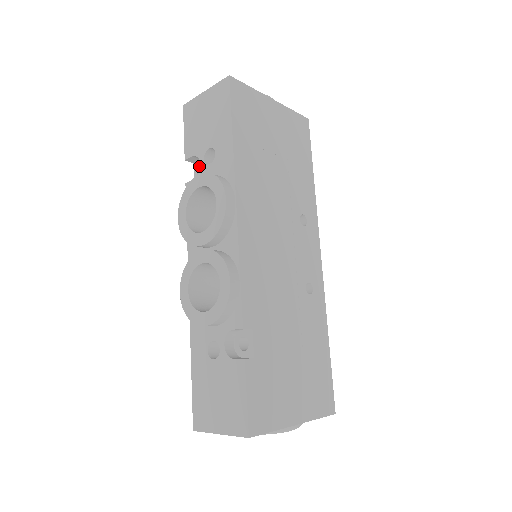
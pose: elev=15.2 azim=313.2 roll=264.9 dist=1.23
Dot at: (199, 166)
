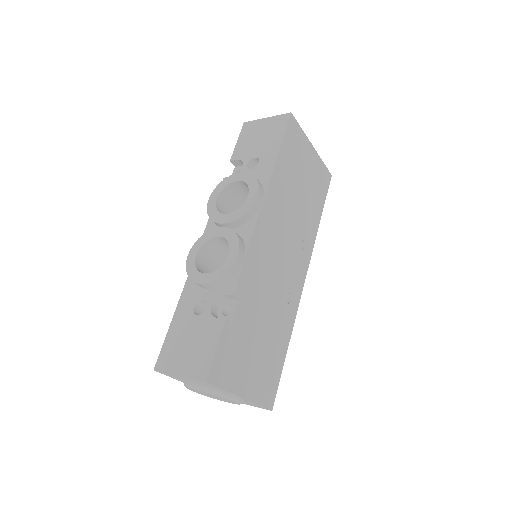
Dot at: (239, 170)
